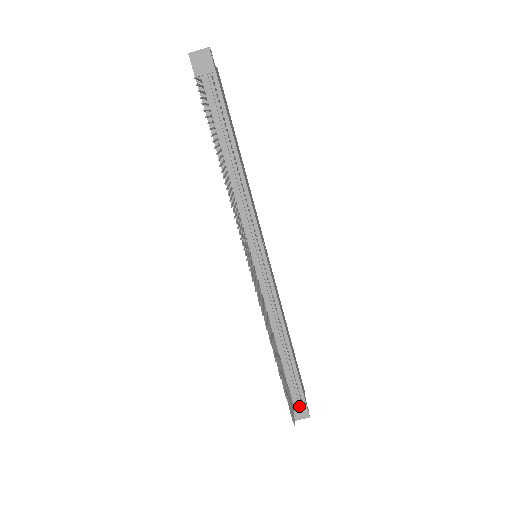
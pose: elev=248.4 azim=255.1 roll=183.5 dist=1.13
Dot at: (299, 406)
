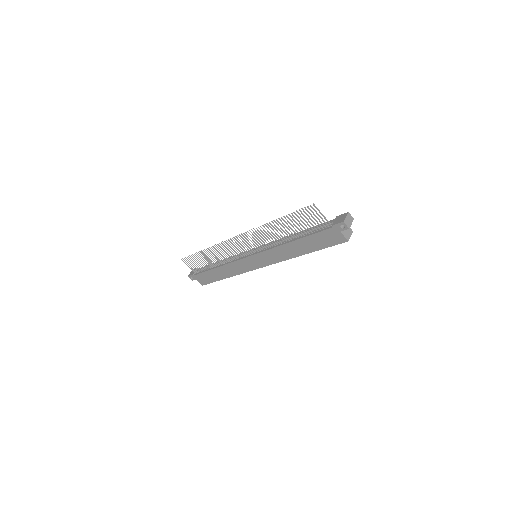
Dot at: (336, 220)
